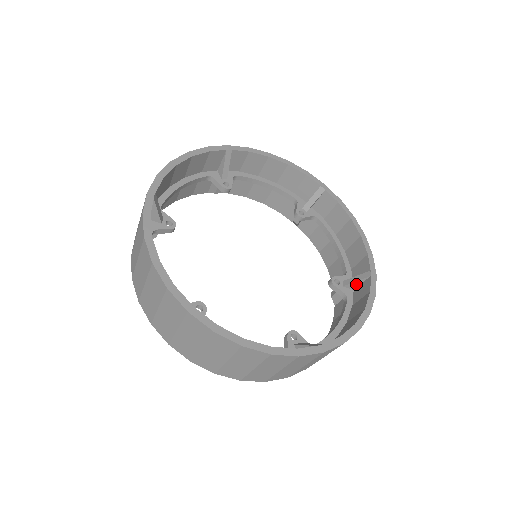
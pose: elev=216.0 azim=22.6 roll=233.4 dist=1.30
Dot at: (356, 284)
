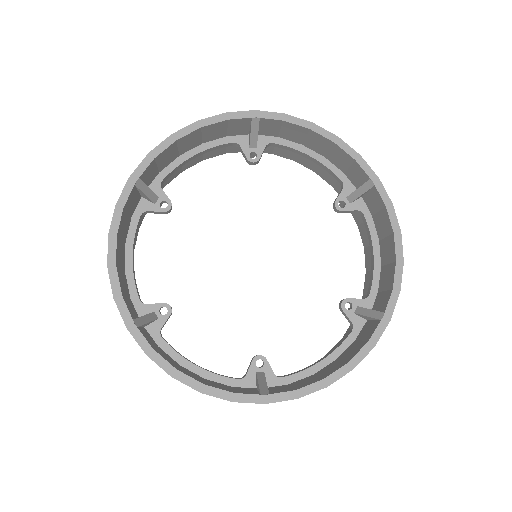
Dot at: (362, 195)
